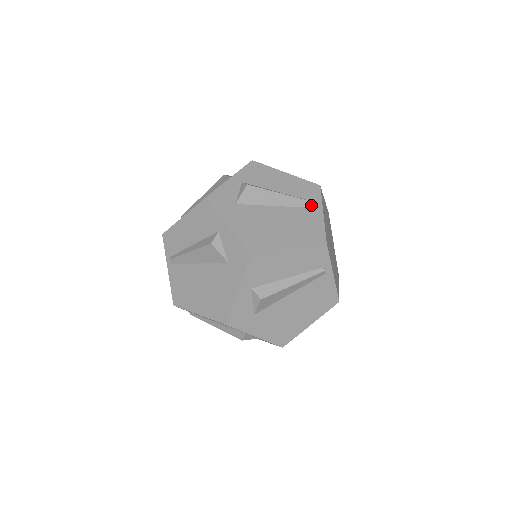
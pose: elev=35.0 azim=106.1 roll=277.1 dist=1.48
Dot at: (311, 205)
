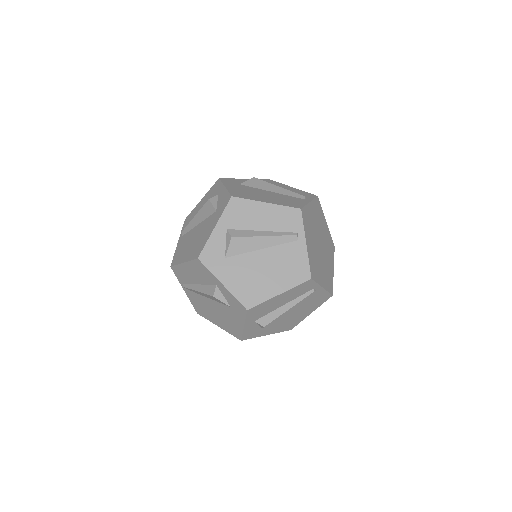
Dot at: (302, 197)
